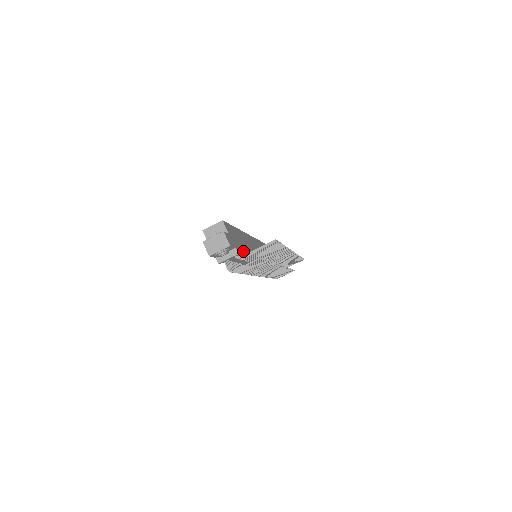
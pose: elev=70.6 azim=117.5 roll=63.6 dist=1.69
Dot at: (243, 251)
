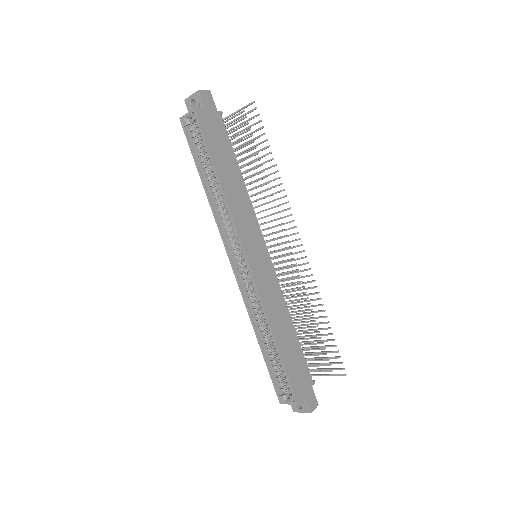
Dot at: (303, 359)
